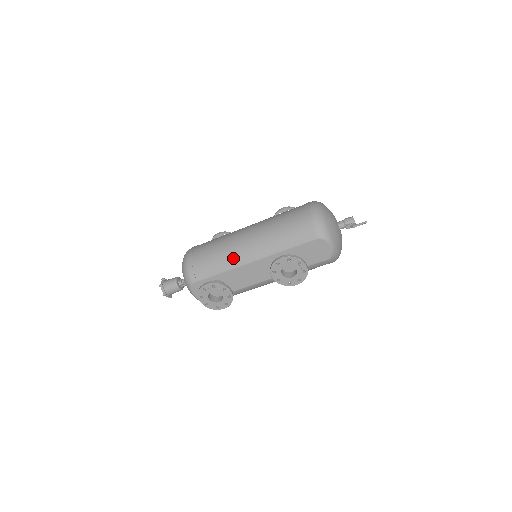
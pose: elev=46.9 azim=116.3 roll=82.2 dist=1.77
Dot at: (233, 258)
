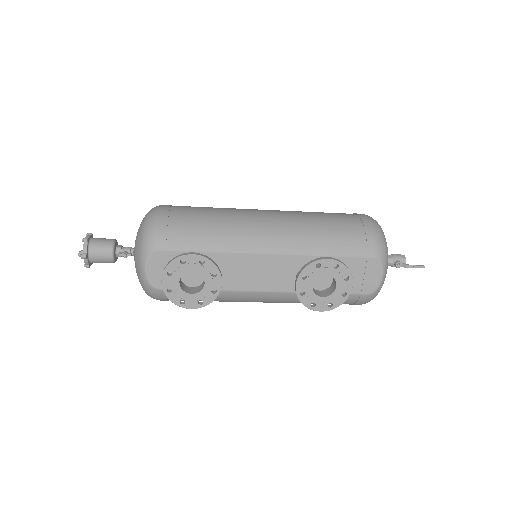
Dot at: (241, 237)
